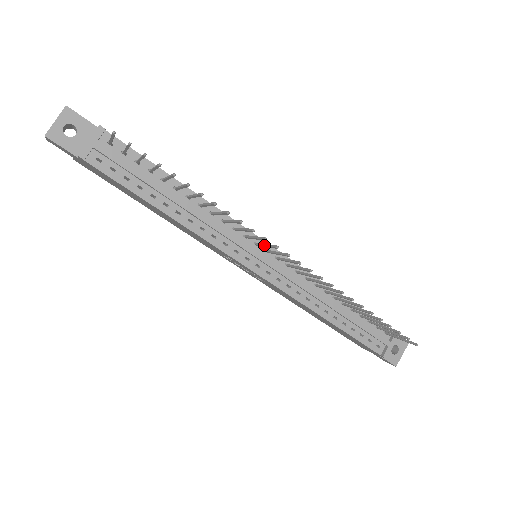
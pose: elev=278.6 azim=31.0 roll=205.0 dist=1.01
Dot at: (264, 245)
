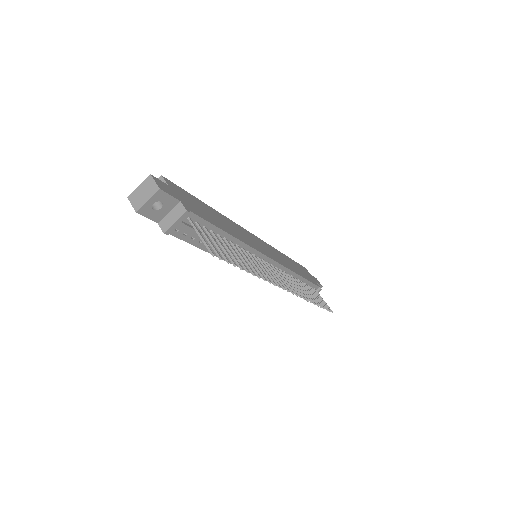
Dot at: (272, 274)
